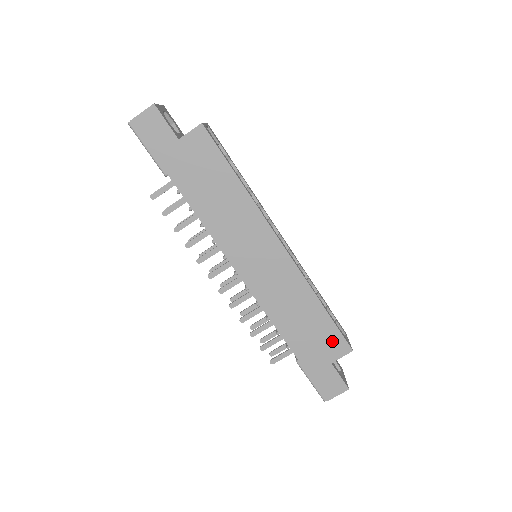
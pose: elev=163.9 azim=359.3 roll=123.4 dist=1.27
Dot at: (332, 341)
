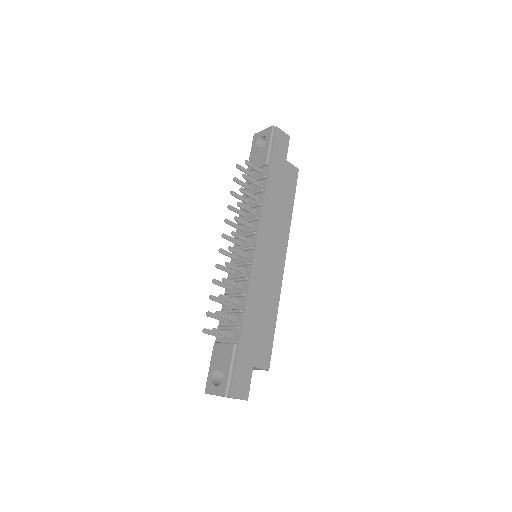
Dot at: (264, 350)
